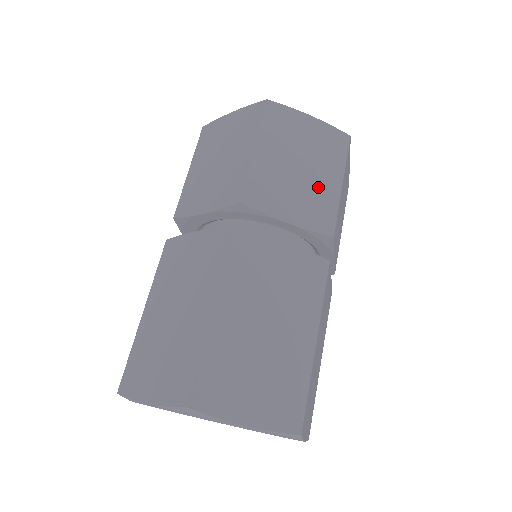
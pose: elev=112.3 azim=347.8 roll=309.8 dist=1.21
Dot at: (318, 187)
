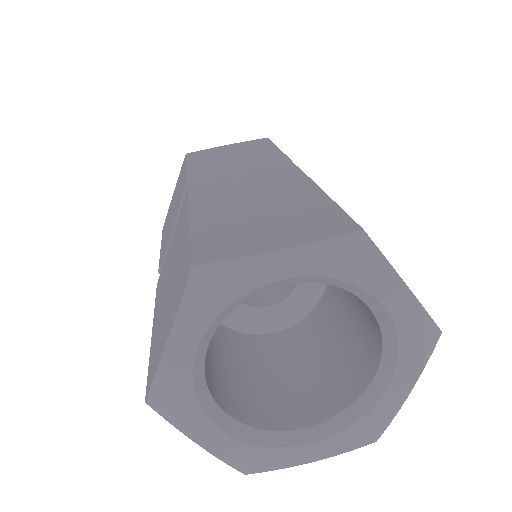
Dot at: (256, 155)
